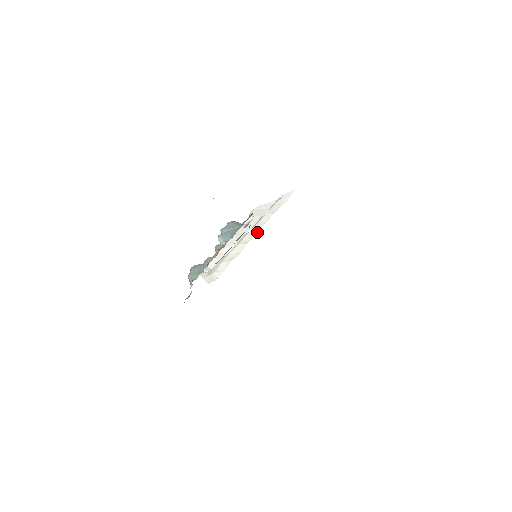
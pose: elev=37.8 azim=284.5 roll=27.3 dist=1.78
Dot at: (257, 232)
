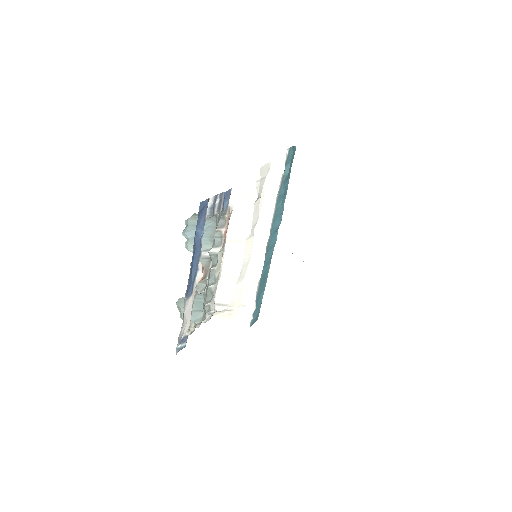
Dot at: (269, 232)
